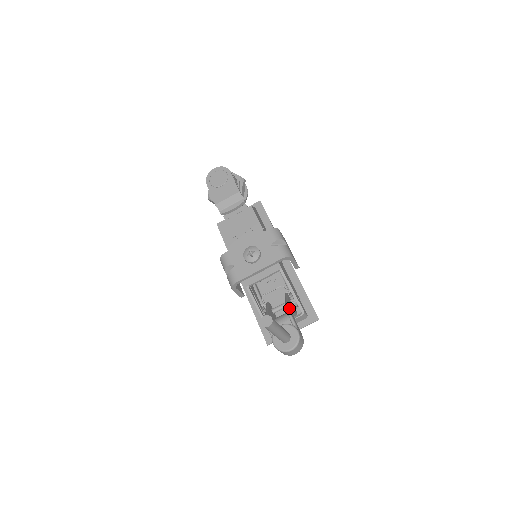
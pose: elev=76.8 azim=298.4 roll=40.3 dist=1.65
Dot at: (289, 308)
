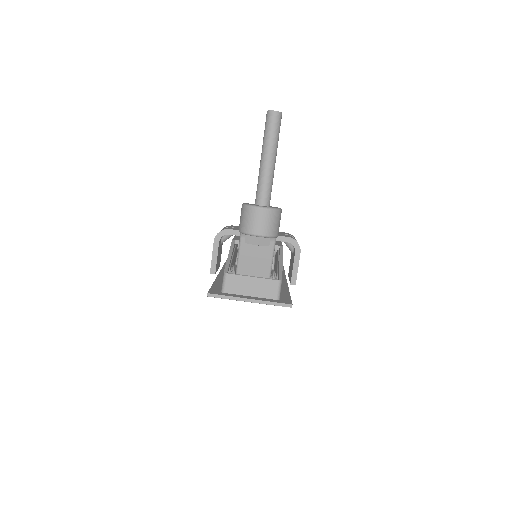
Dot at: occluded
